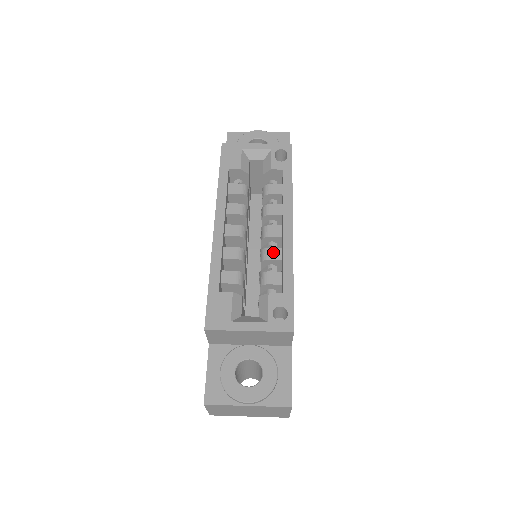
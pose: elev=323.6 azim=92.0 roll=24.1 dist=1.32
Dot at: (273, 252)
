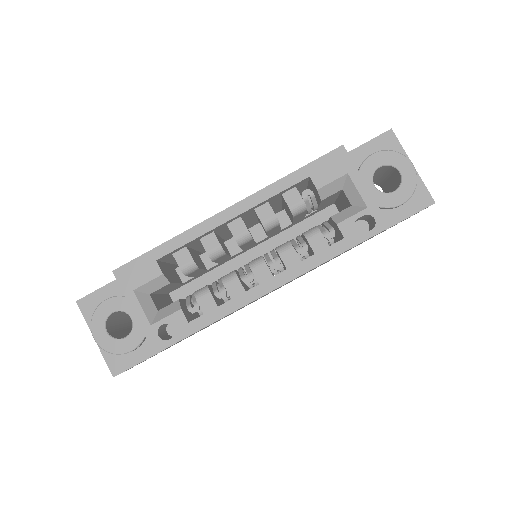
Dot at: (235, 285)
